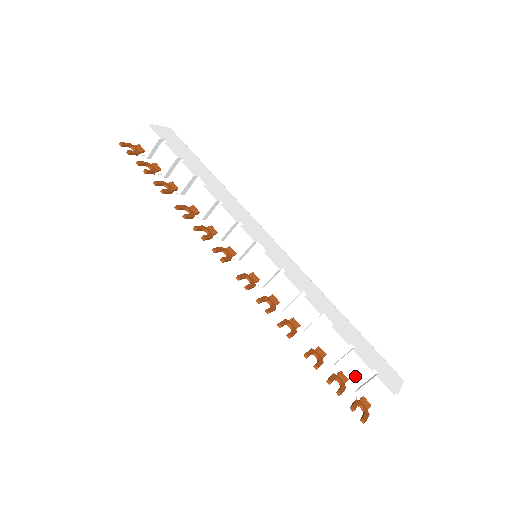
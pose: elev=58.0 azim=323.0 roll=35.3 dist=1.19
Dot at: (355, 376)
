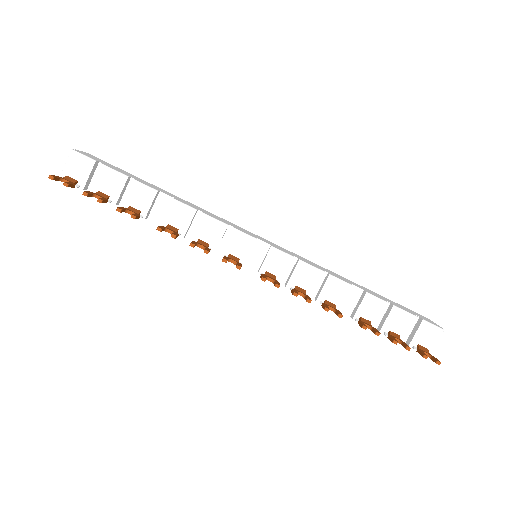
Dot at: (404, 329)
